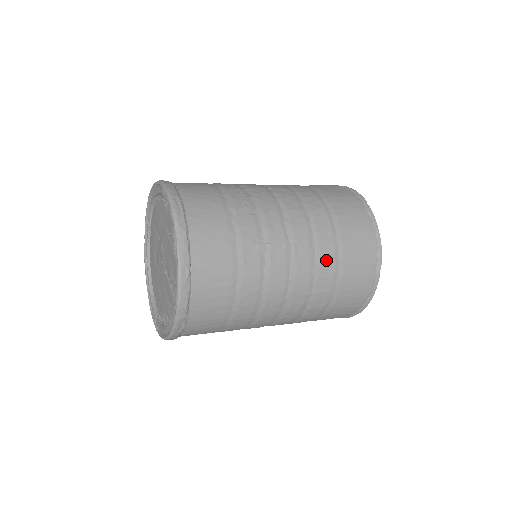
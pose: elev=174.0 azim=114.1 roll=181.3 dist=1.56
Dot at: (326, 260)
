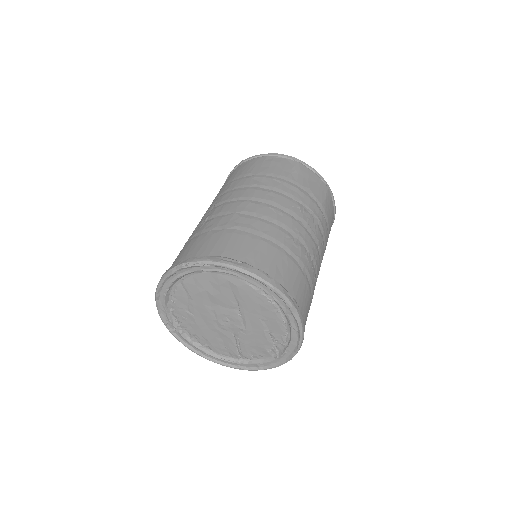
Dot at: occluded
